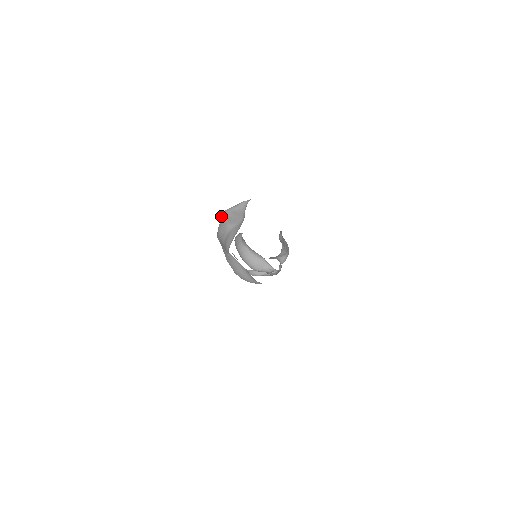
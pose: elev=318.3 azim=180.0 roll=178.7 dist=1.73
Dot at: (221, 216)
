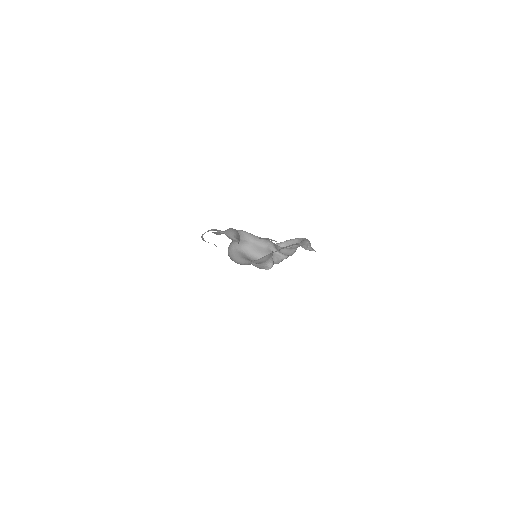
Dot at: occluded
